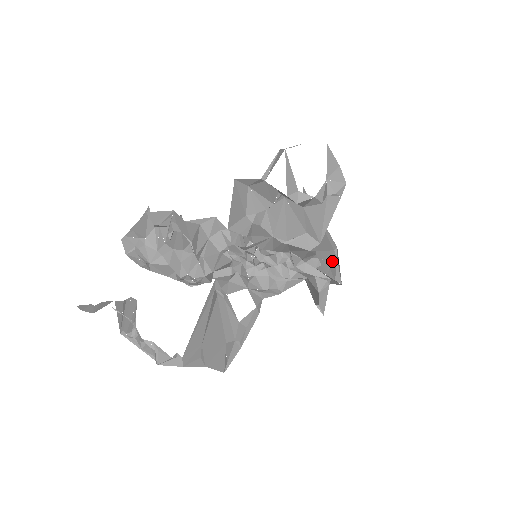
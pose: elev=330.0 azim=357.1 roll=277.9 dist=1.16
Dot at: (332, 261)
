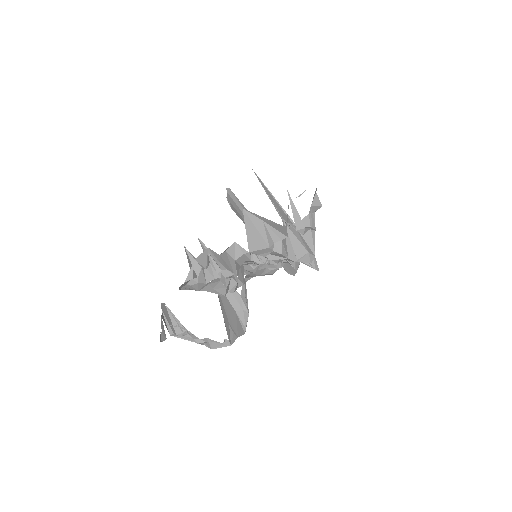
Dot at: occluded
